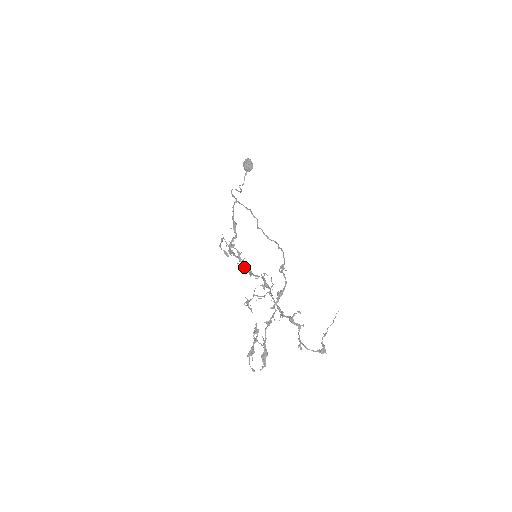
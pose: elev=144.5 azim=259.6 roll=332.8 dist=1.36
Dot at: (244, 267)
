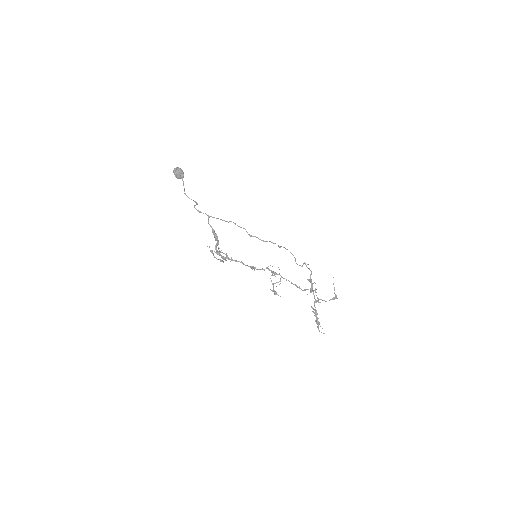
Dot at: occluded
